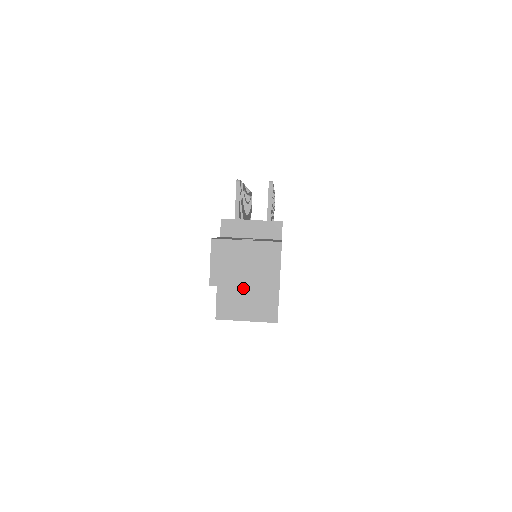
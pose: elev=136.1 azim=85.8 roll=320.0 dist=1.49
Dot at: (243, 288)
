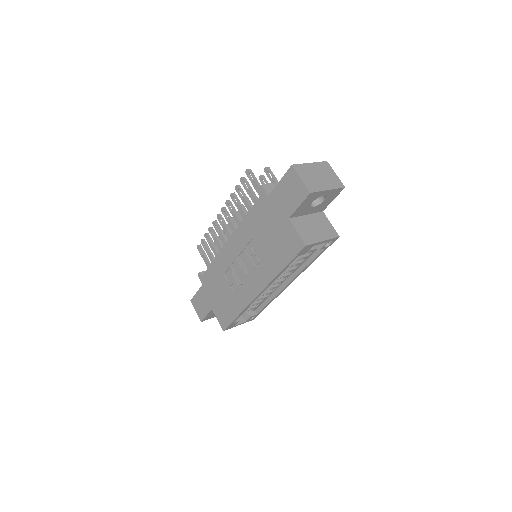
Dot at: (307, 220)
